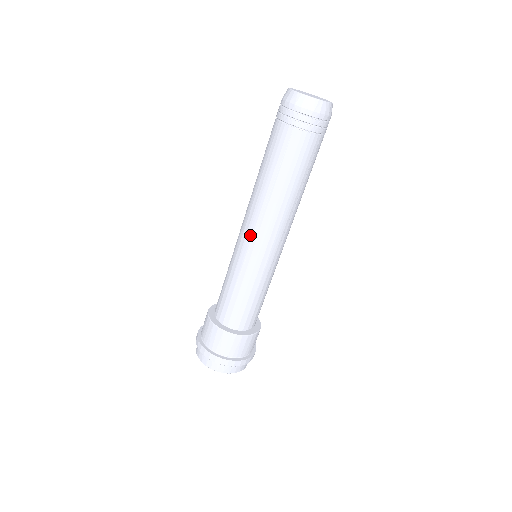
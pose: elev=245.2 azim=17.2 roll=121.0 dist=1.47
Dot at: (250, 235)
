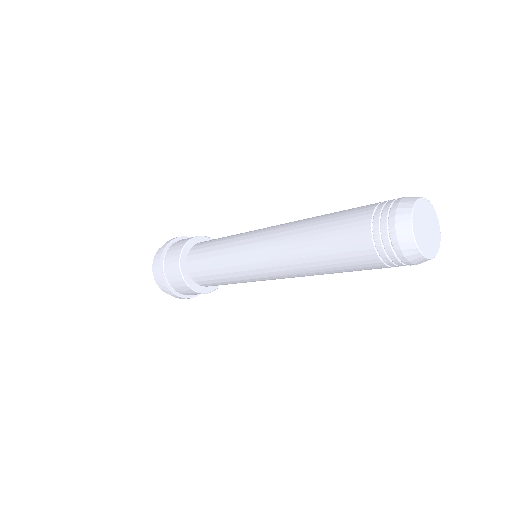
Dot at: (259, 246)
